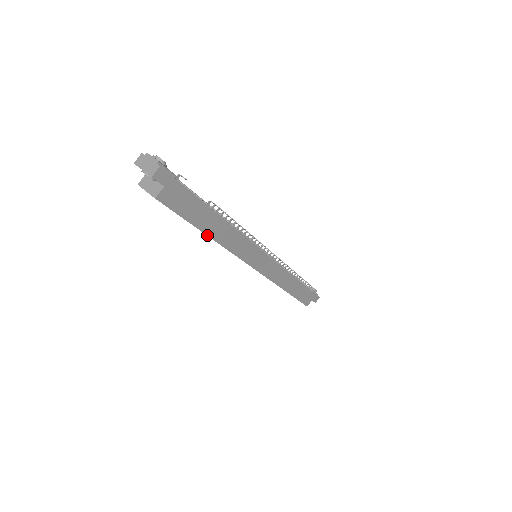
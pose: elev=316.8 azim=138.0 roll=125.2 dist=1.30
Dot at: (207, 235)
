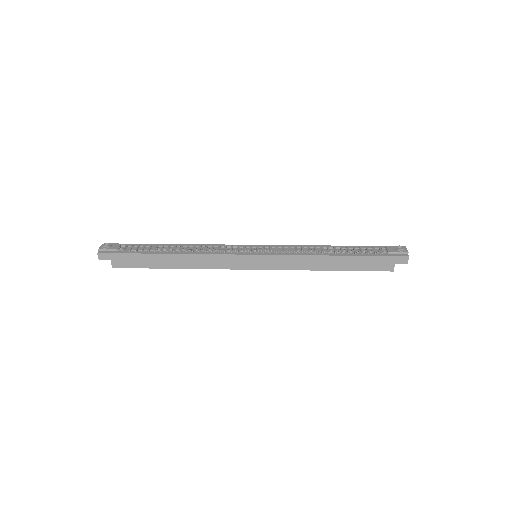
Dot at: (172, 268)
